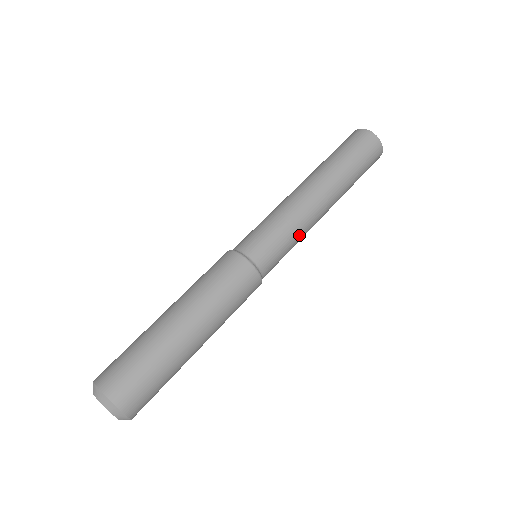
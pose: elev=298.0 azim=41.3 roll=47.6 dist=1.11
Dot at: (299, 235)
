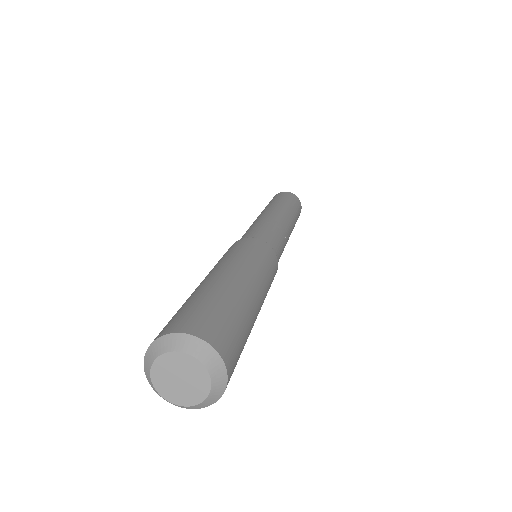
Dot at: (285, 244)
